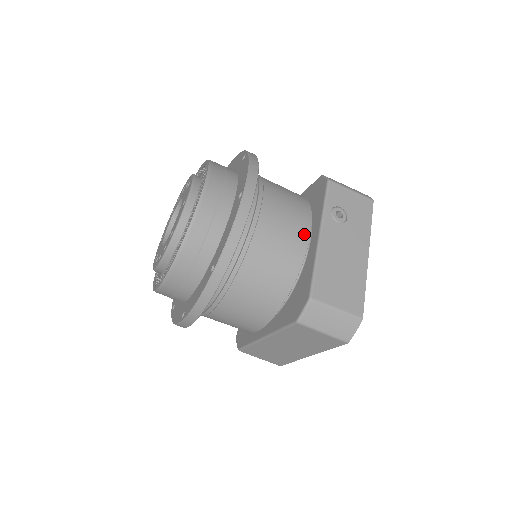
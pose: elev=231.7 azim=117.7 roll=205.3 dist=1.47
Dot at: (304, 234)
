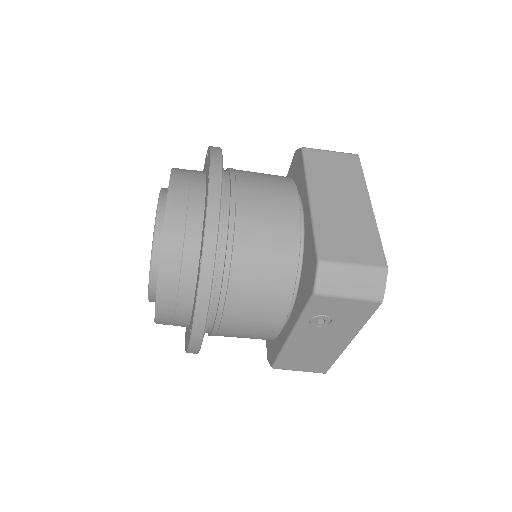
Dot at: (273, 331)
